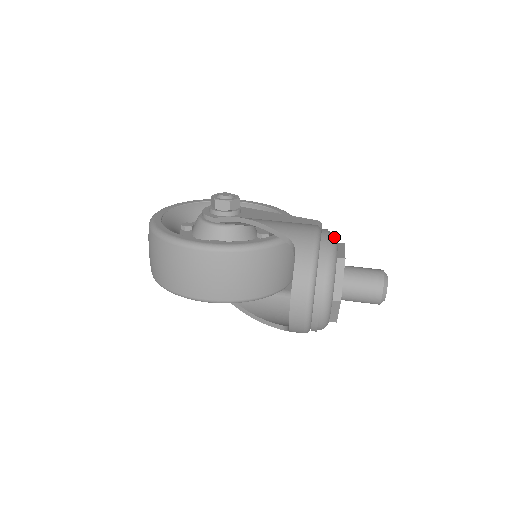
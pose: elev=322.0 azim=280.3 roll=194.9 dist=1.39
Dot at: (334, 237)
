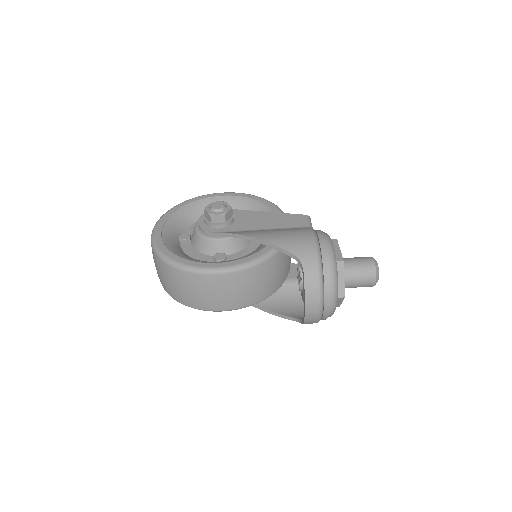
Dot at: (330, 241)
